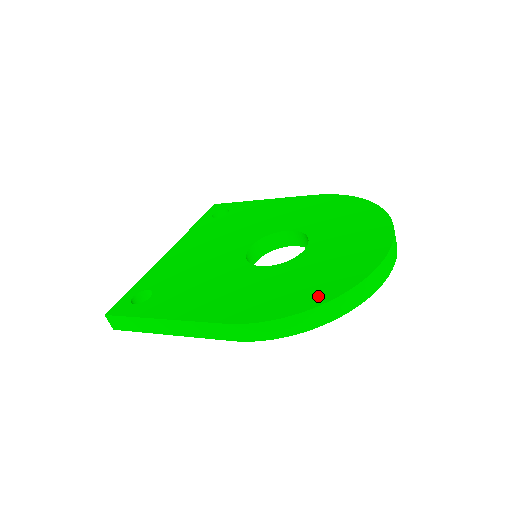
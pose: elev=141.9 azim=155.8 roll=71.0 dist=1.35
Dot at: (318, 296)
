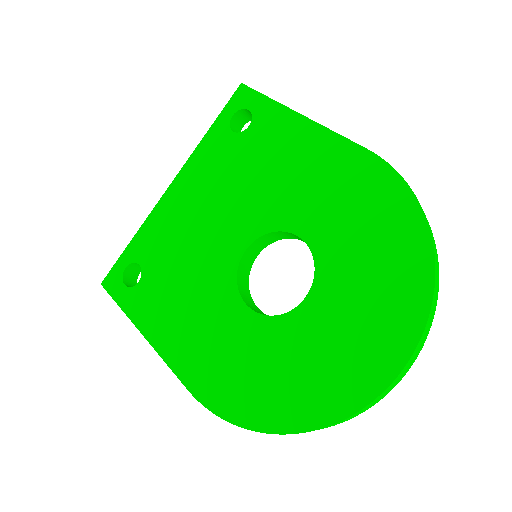
Dot at: (277, 416)
